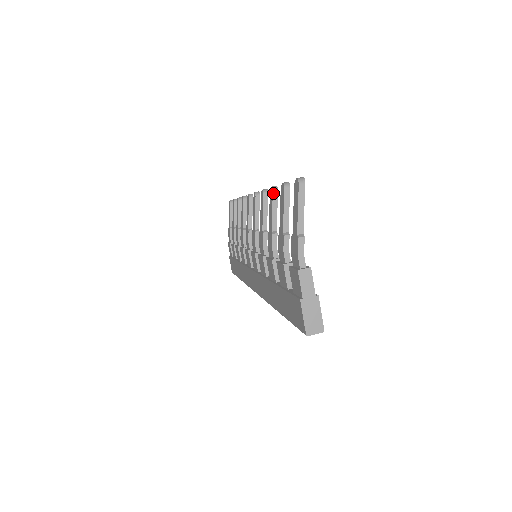
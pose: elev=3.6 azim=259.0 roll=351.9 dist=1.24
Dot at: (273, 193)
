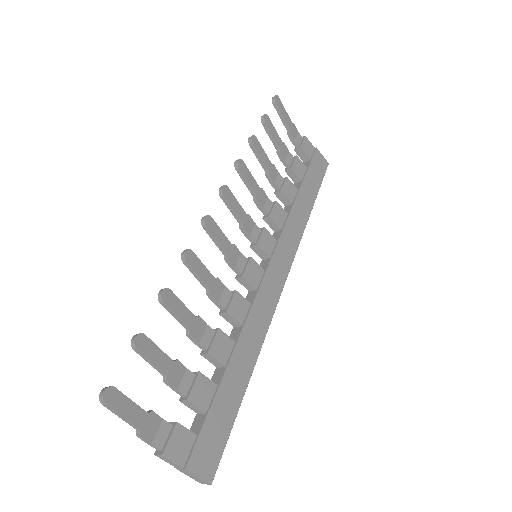
Dot at: (160, 303)
